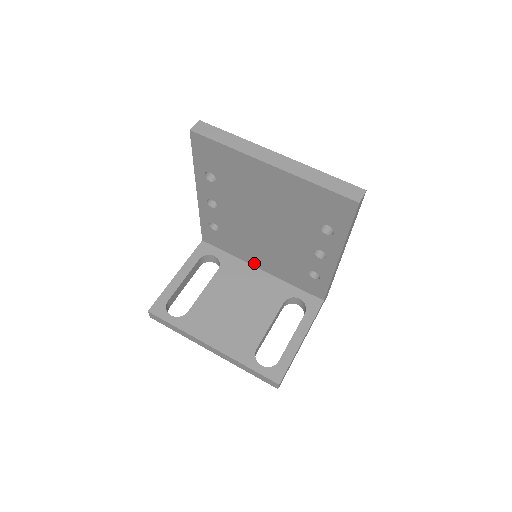
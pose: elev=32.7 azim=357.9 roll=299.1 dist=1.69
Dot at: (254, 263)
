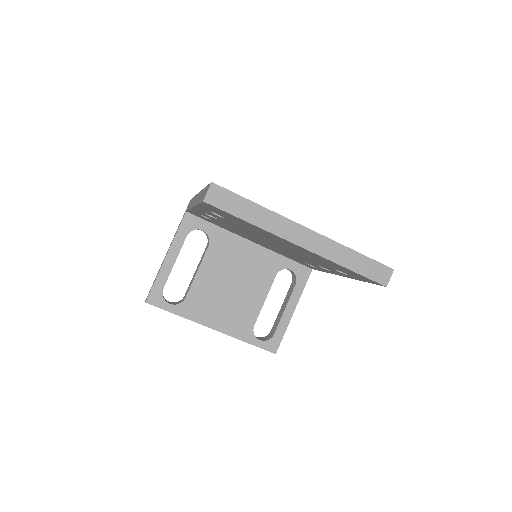
Dot at: occluded
